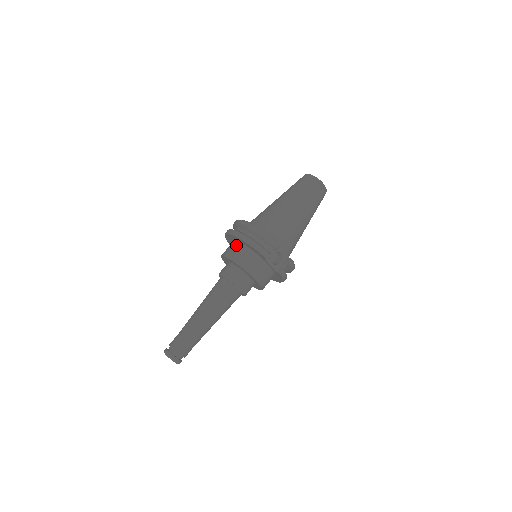
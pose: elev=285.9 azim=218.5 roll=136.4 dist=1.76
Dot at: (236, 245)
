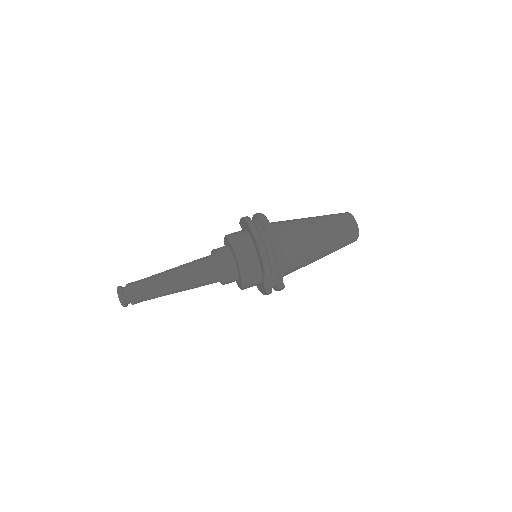
Dot at: (248, 240)
